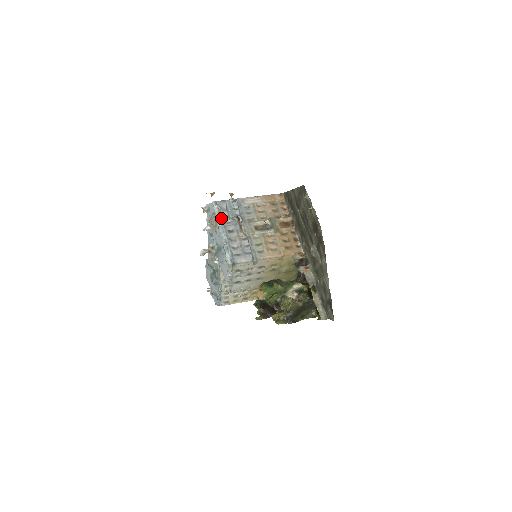
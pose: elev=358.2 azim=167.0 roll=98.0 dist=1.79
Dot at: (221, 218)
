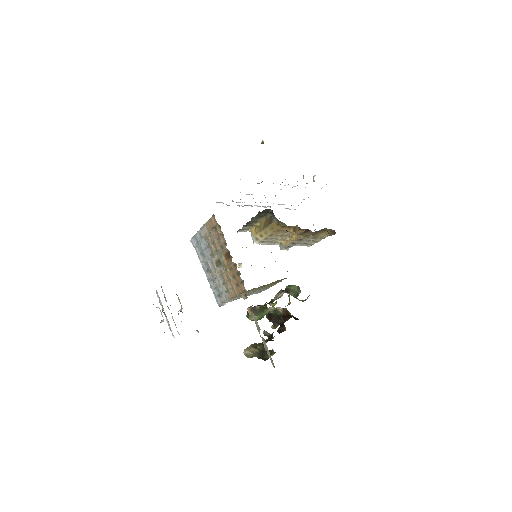
Dot at: (199, 259)
